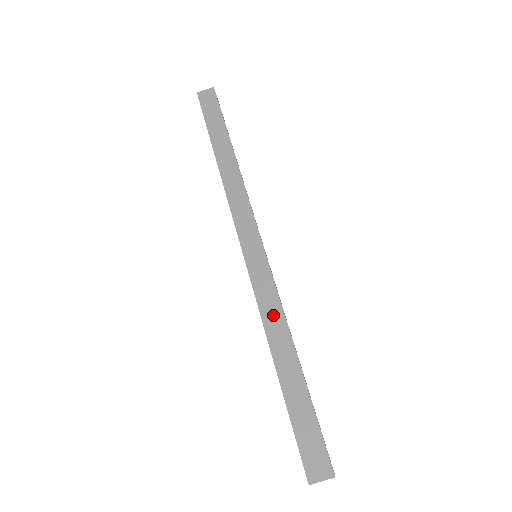
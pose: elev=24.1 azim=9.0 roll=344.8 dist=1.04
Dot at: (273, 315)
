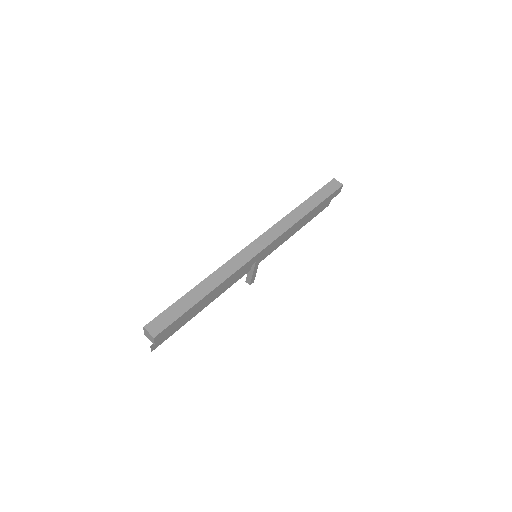
Dot at: (224, 273)
